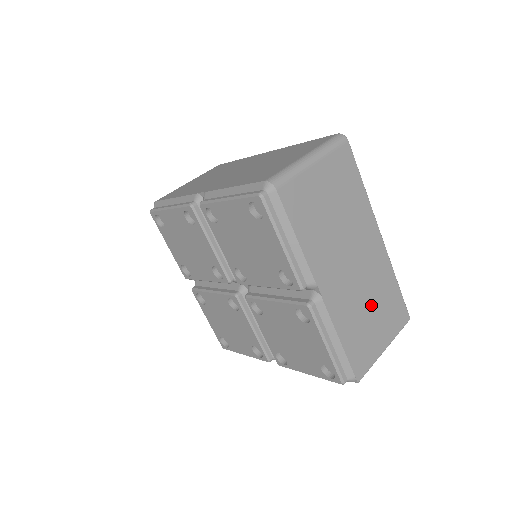
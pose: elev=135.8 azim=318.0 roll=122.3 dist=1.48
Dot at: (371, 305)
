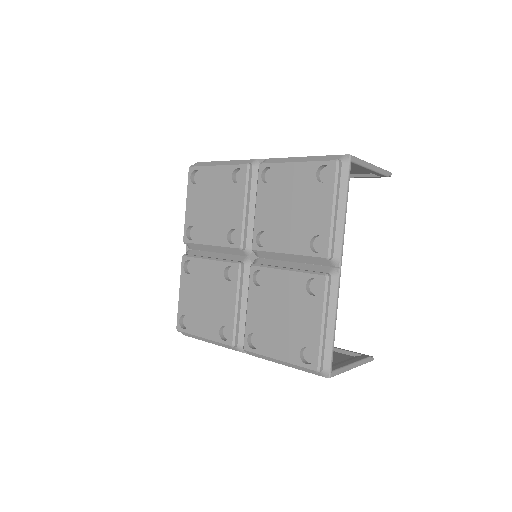
Dot at: occluded
